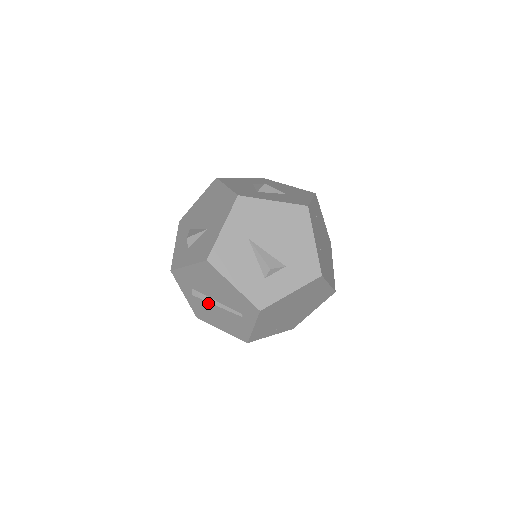
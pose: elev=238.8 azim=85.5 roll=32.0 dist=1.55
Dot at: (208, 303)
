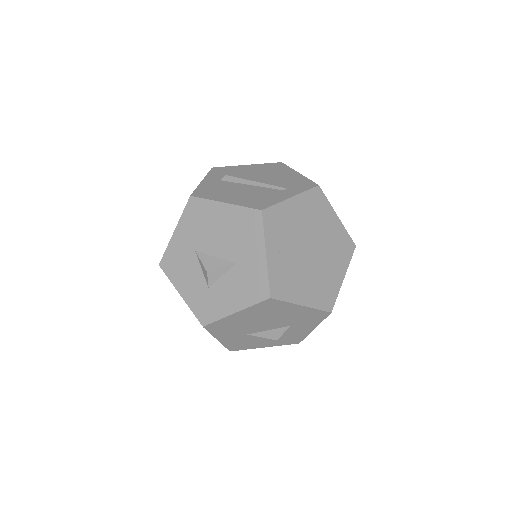
Dot at: (237, 184)
